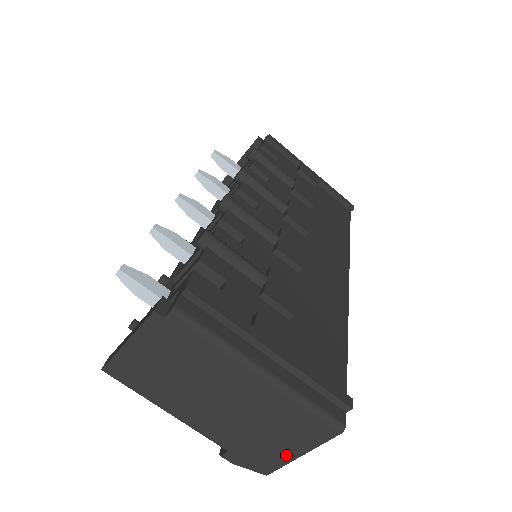
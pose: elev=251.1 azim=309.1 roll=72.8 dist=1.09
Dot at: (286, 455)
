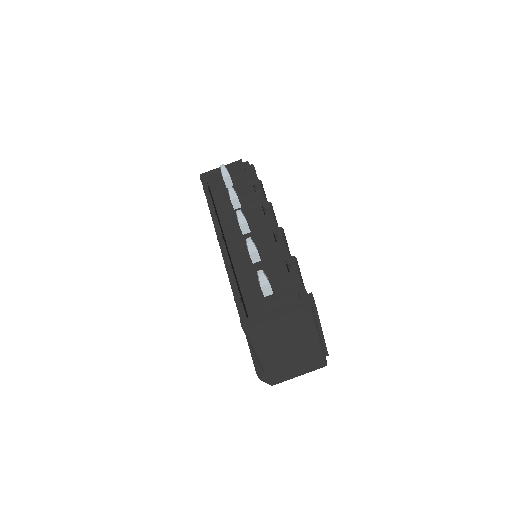
Dot at: (292, 376)
